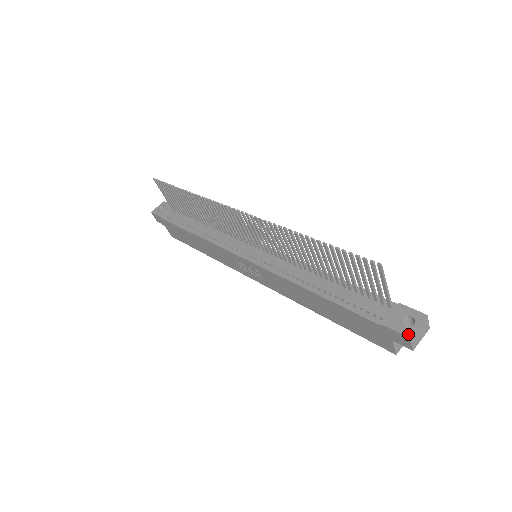
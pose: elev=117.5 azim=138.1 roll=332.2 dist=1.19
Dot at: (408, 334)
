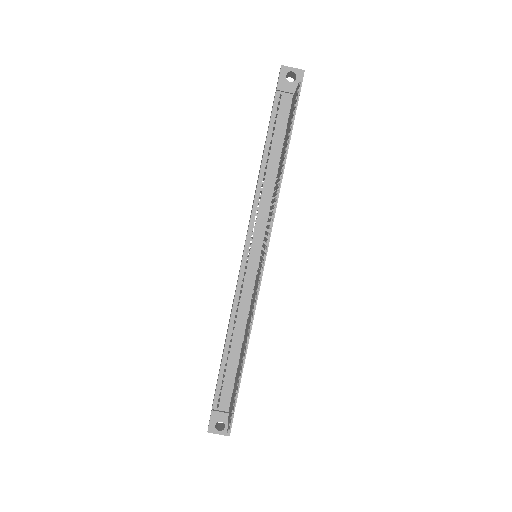
Dot at: (210, 430)
